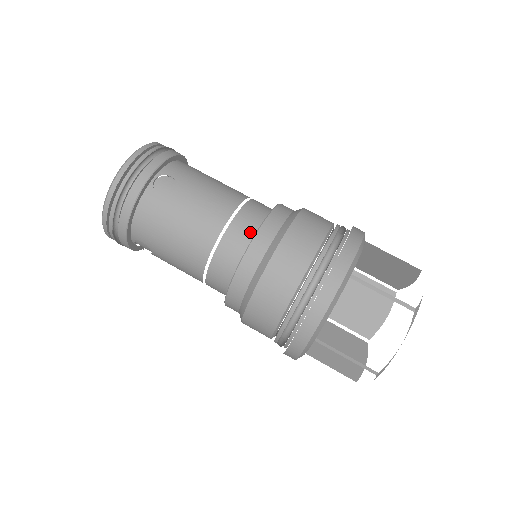
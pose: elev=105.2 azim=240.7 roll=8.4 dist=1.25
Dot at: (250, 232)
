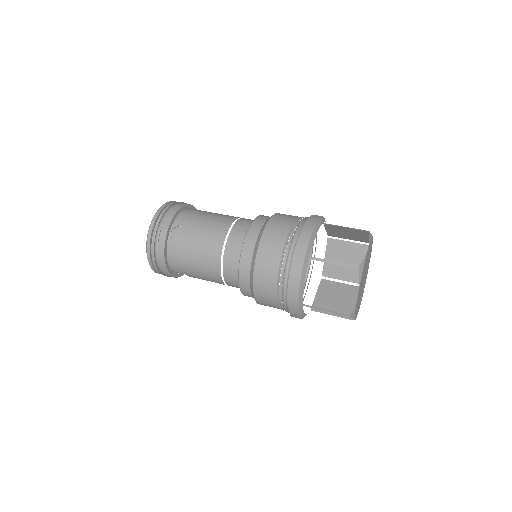
Dot at: (240, 247)
